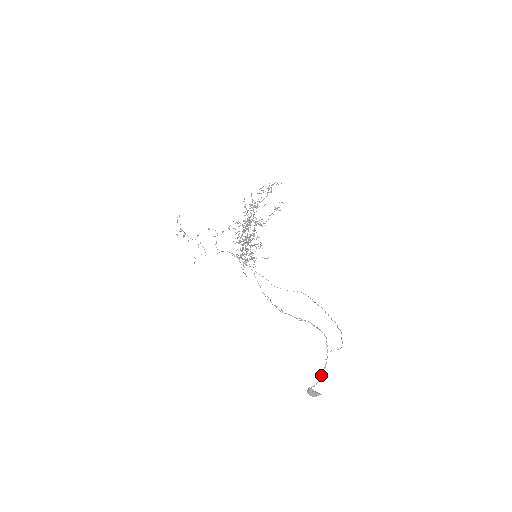
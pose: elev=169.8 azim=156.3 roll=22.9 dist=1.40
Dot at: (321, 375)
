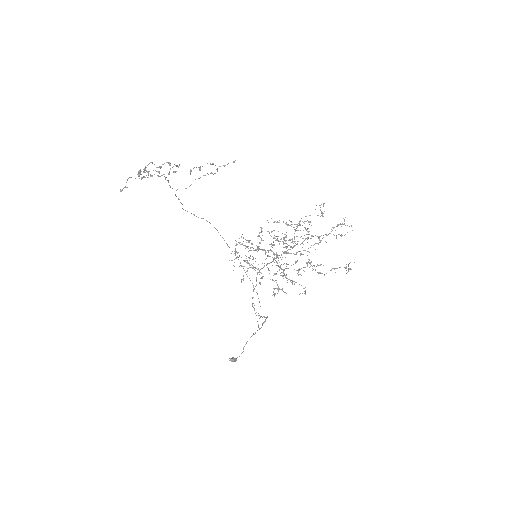
Dot at: occluded
